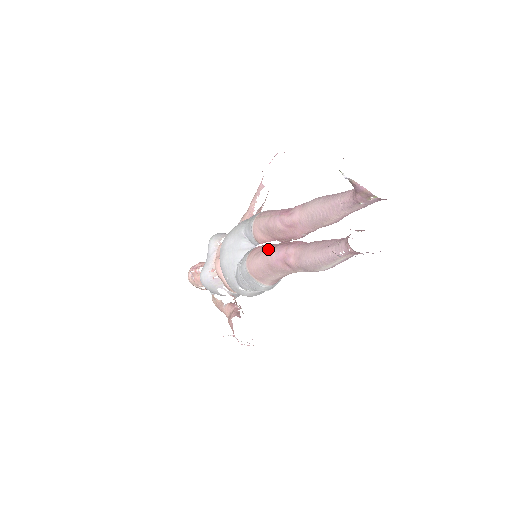
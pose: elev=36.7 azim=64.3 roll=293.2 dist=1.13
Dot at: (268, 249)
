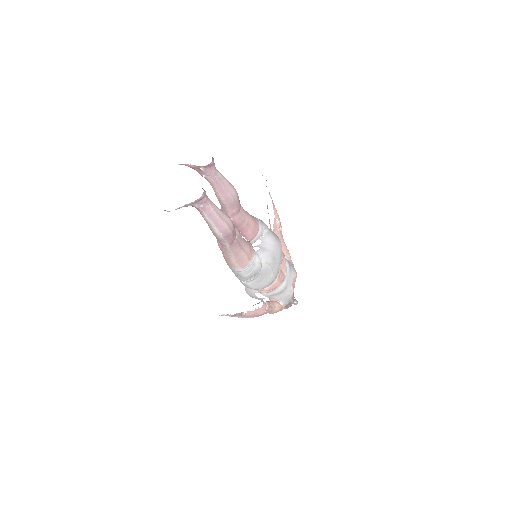
Dot at: occluded
